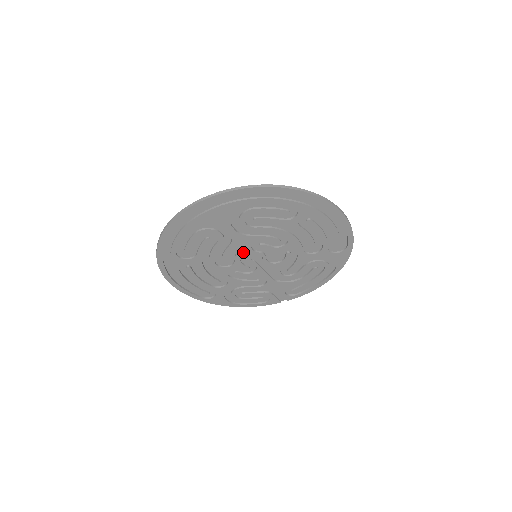
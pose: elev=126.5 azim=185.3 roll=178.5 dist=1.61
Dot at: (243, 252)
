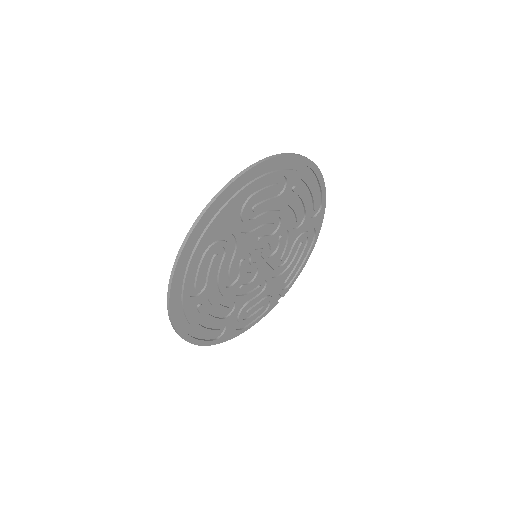
Dot at: (245, 257)
